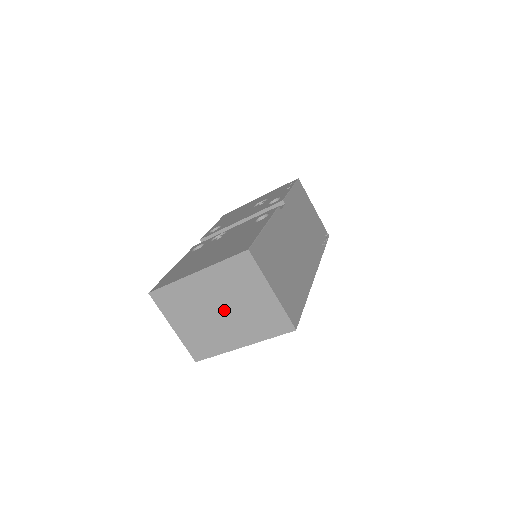
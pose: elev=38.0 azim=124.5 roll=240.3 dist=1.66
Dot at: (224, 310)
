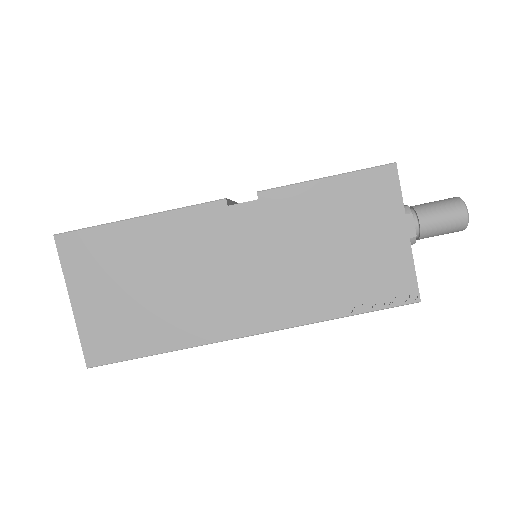
Dot at: occluded
